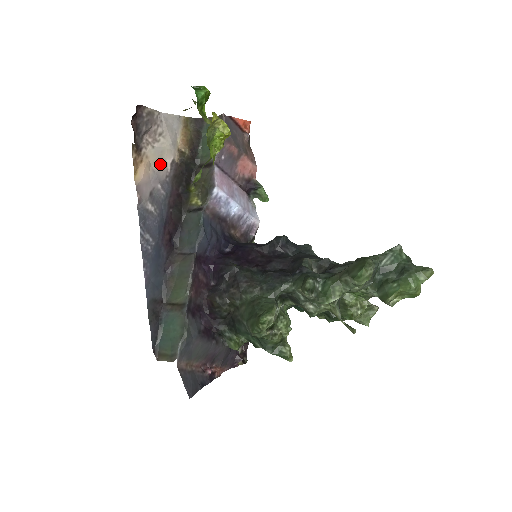
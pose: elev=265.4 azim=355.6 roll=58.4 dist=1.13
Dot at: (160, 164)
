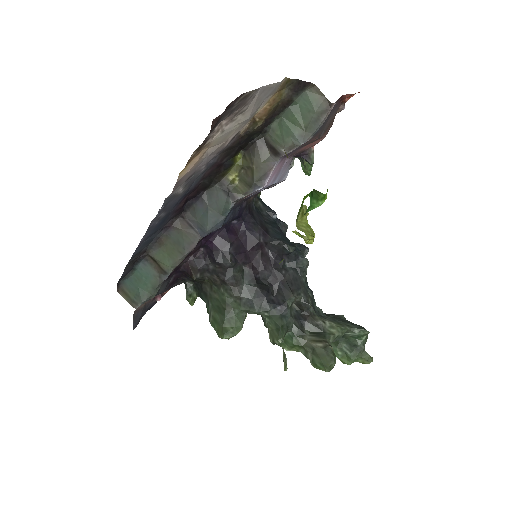
Dot at: (219, 145)
